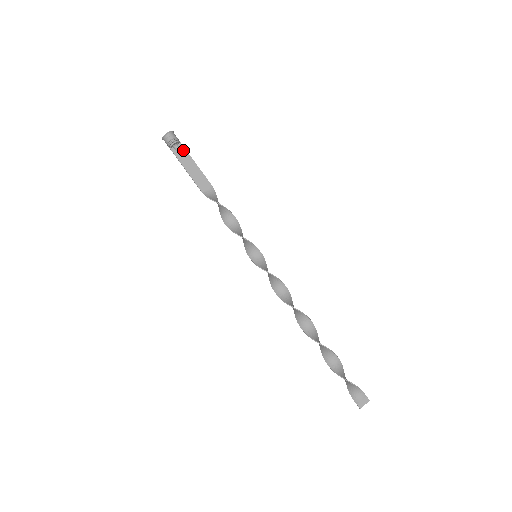
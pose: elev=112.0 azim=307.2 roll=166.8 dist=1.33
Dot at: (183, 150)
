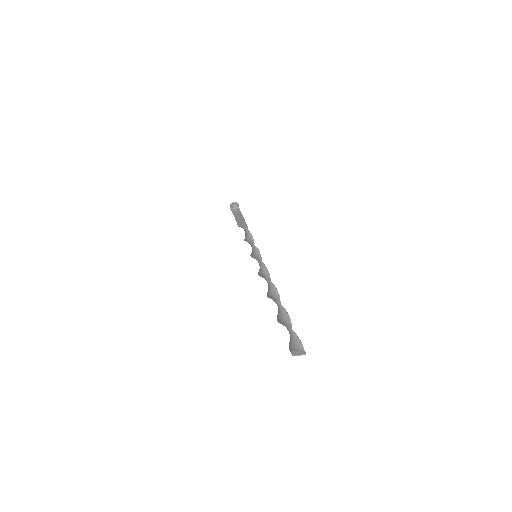
Dot at: (239, 212)
